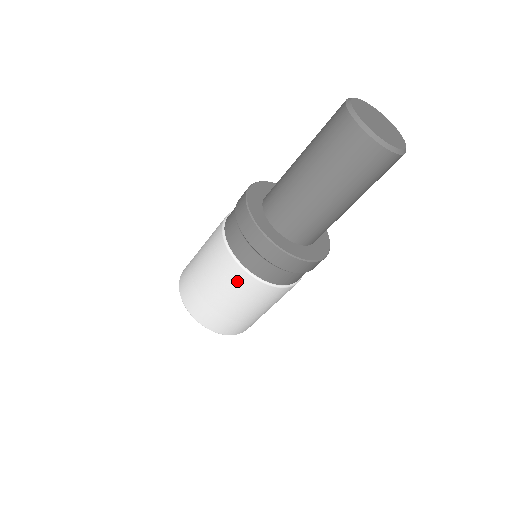
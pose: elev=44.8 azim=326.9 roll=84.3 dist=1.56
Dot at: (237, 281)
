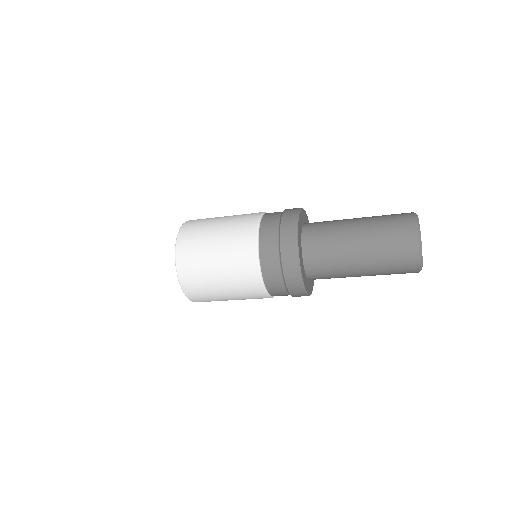
Dot at: (243, 261)
